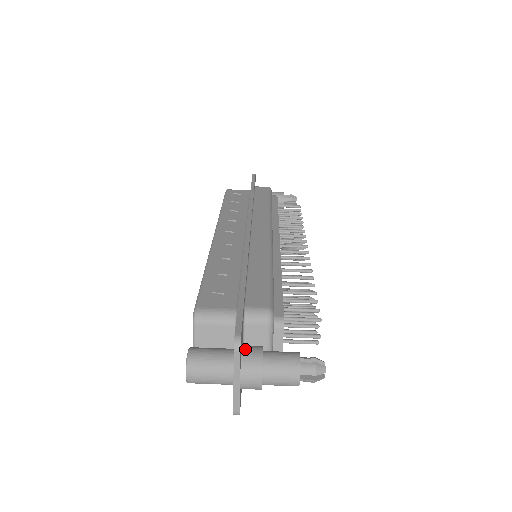
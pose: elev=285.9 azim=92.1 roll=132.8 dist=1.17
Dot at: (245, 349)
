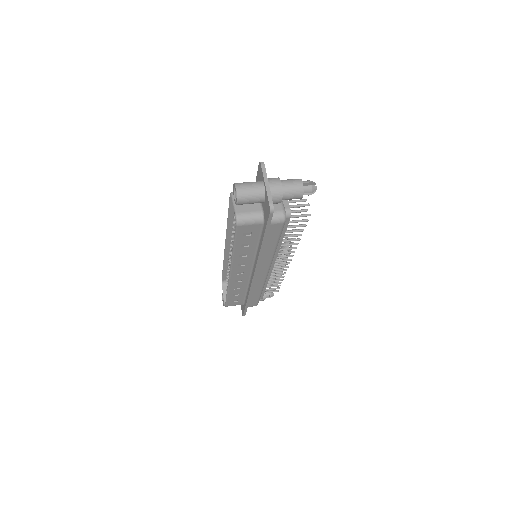
Dot at: occluded
